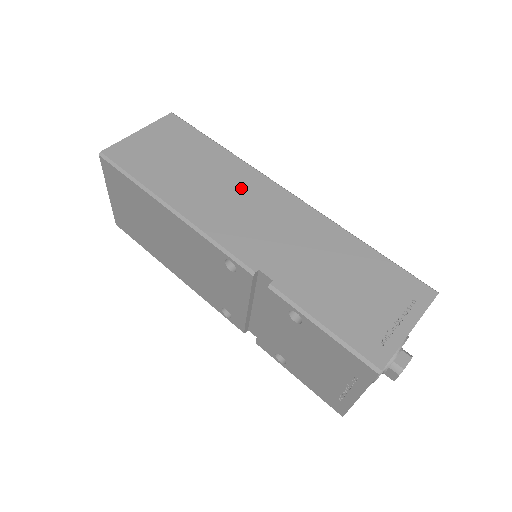
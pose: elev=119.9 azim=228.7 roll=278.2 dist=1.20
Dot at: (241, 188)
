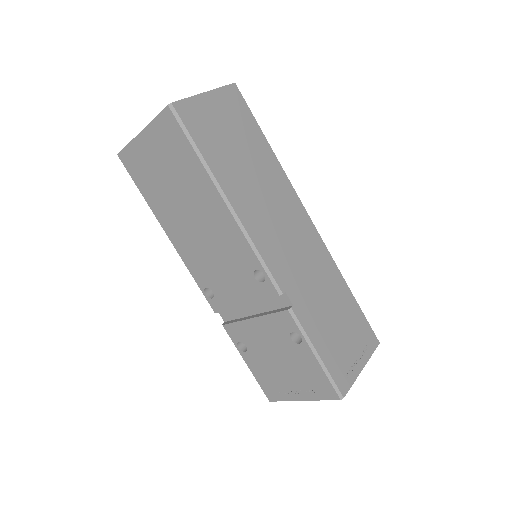
Dot at: (281, 202)
